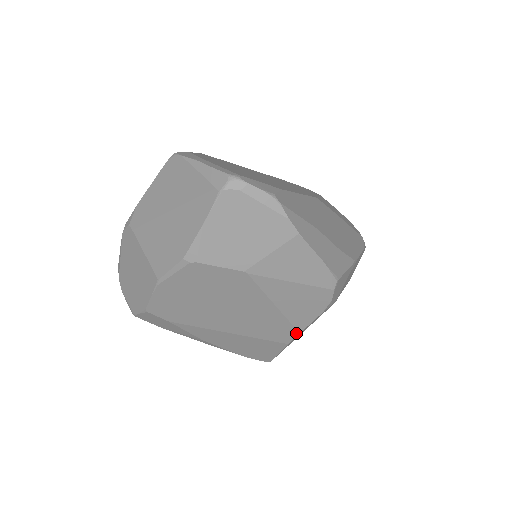
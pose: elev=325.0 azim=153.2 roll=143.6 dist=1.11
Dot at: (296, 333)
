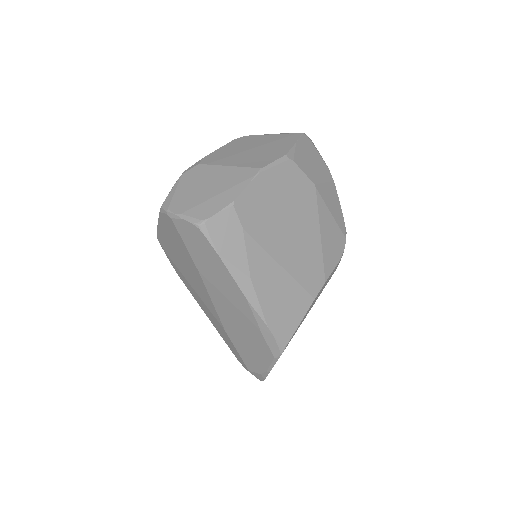
Dot at: (323, 281)
